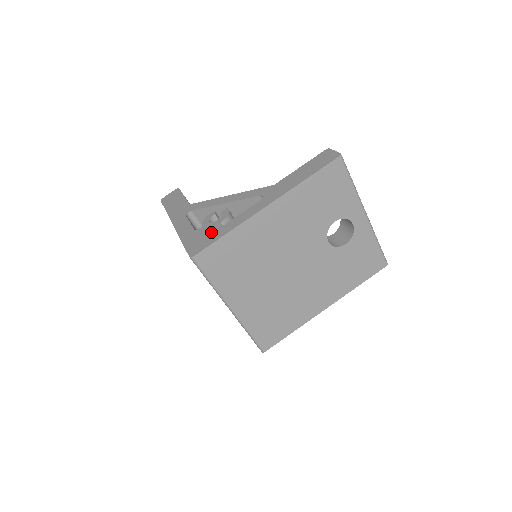
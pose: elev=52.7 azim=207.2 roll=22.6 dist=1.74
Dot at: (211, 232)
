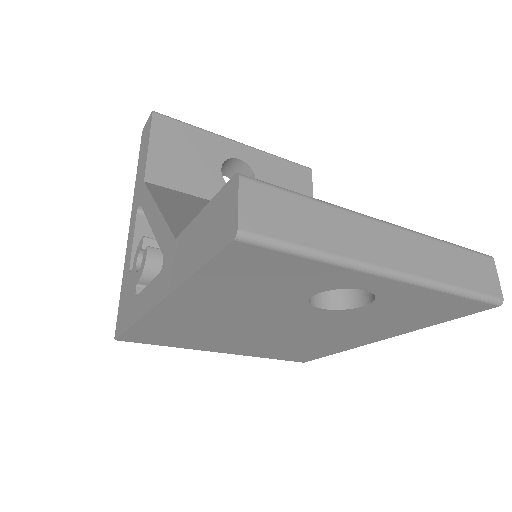
Dot at: (129, 300)
